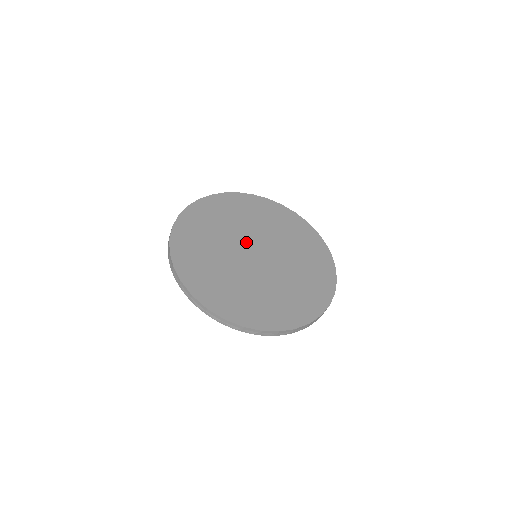
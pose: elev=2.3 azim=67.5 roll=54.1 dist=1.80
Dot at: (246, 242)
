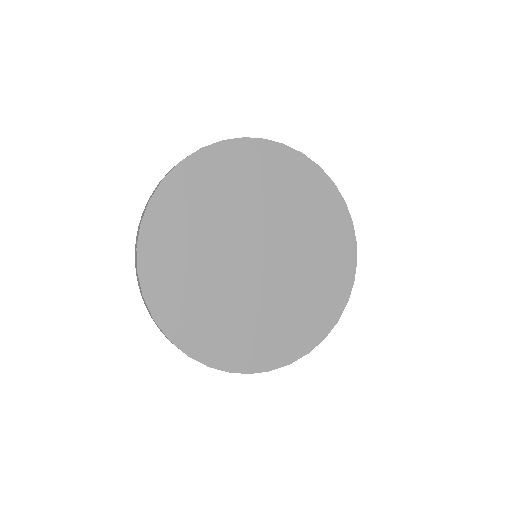
Dot at: (248, 235)
